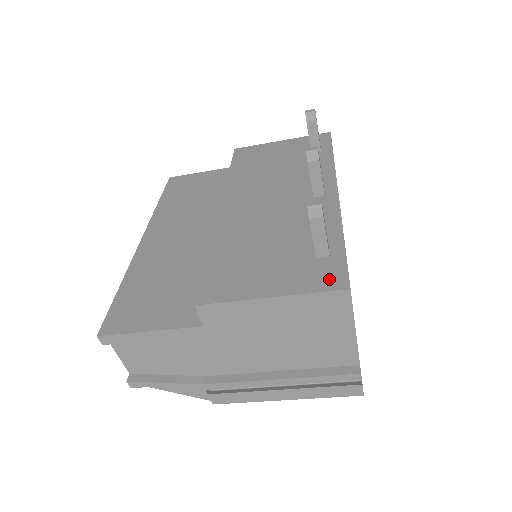
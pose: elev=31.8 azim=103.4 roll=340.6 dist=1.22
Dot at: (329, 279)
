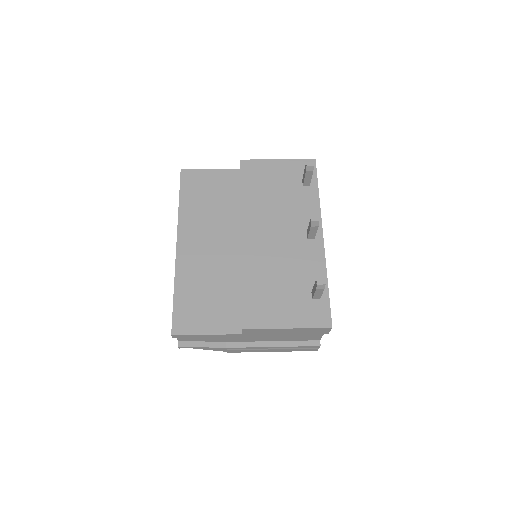
Dot at: (320, 319)
